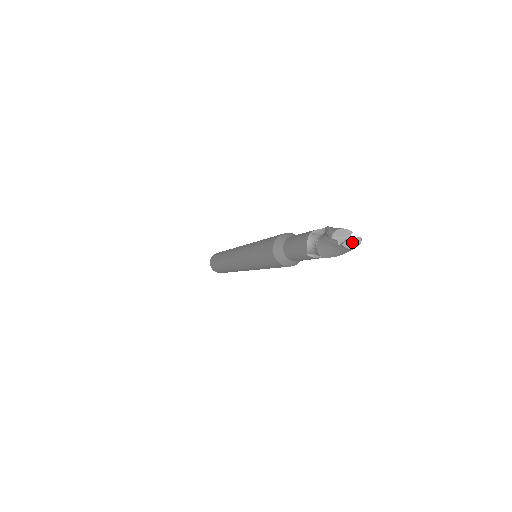
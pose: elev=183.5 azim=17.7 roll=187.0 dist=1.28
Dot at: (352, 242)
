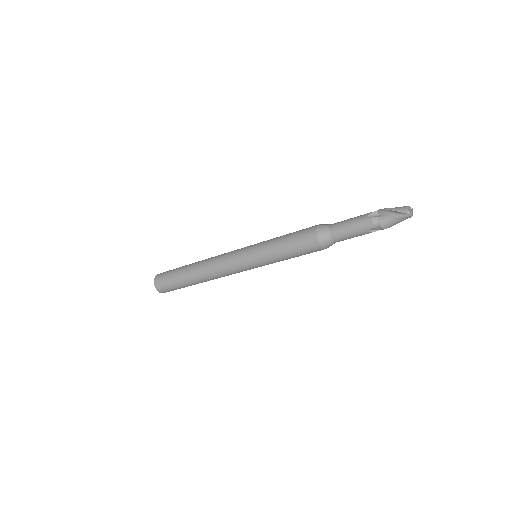
Dot at: (412, 212)
